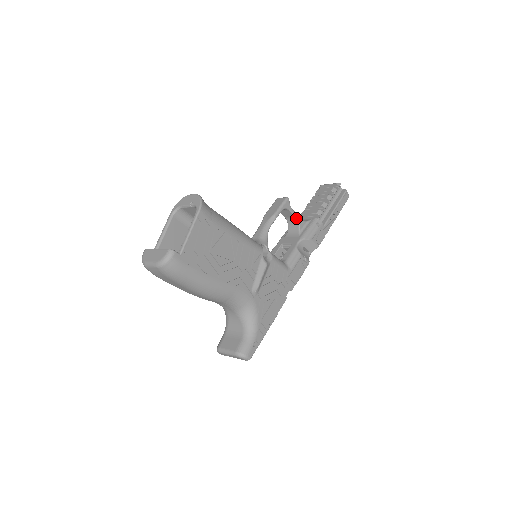
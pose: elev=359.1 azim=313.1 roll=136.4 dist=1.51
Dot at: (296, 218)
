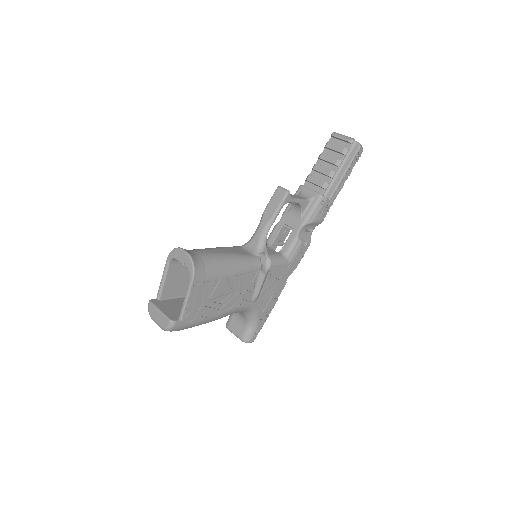
Dot at: (298, 204)
